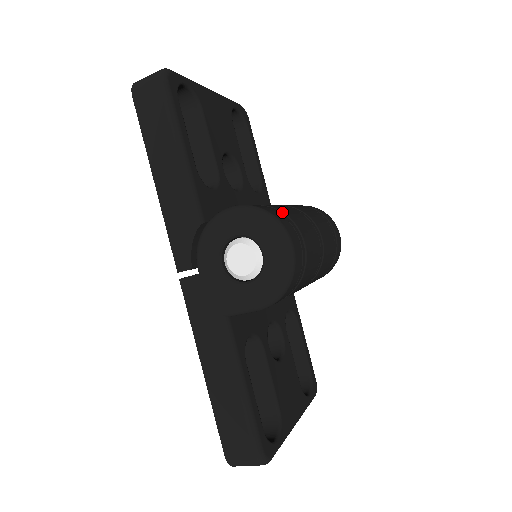
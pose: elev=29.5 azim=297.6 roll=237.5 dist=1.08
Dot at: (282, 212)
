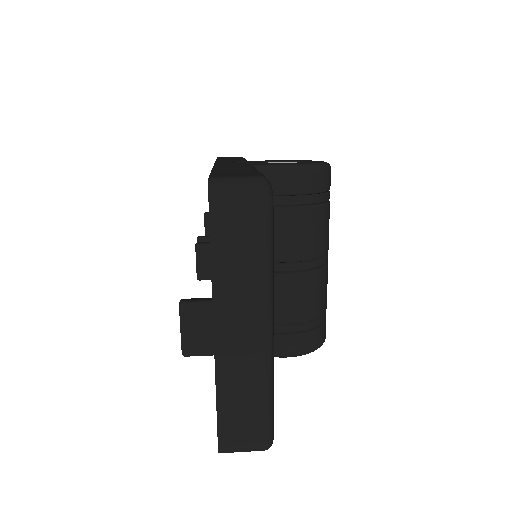
Dot at: (320, 317)
